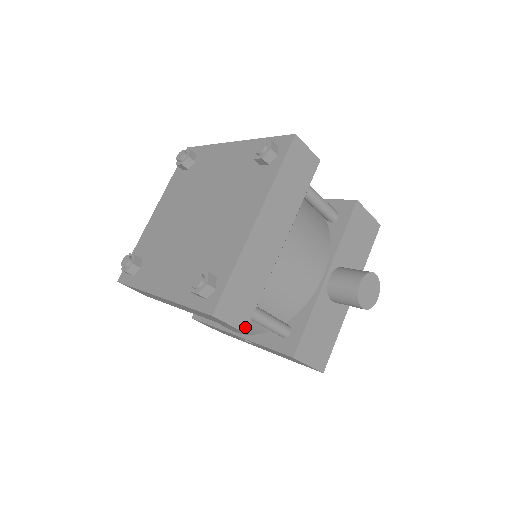
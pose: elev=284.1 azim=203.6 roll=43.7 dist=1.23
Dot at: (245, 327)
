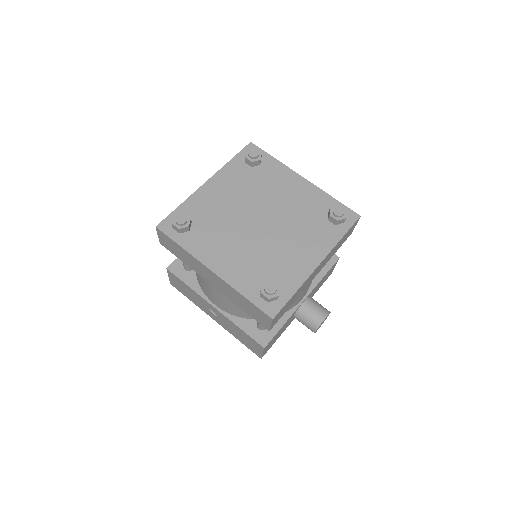
Dot at: occluded
